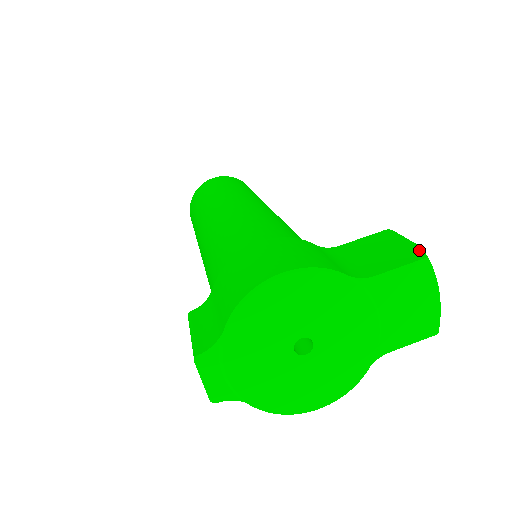
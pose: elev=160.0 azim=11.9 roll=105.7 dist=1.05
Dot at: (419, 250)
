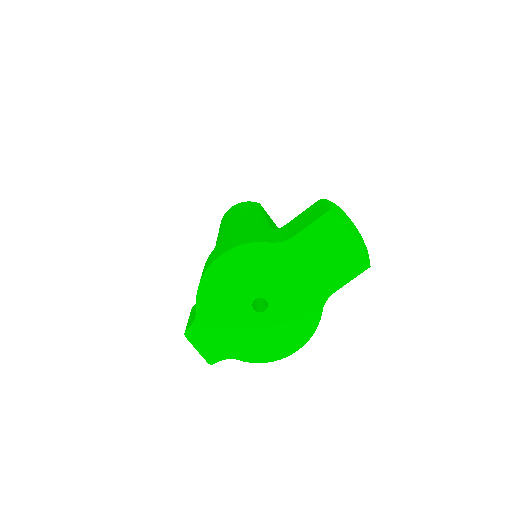
Dot at: (328, 207)
